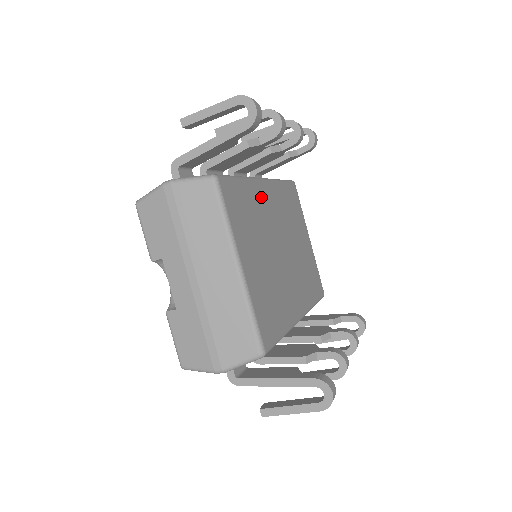
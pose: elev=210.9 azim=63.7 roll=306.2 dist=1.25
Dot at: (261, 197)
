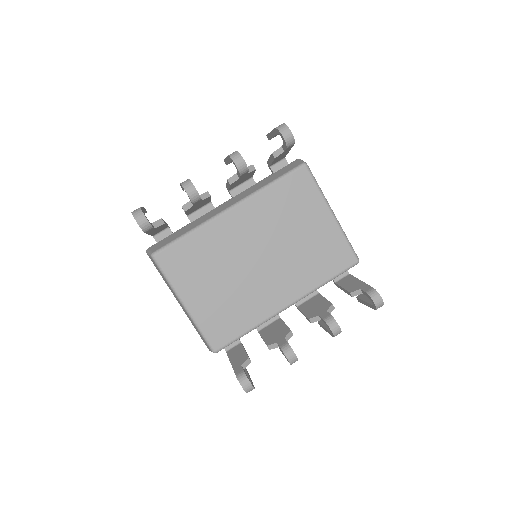
Dot at: (221, 231)
